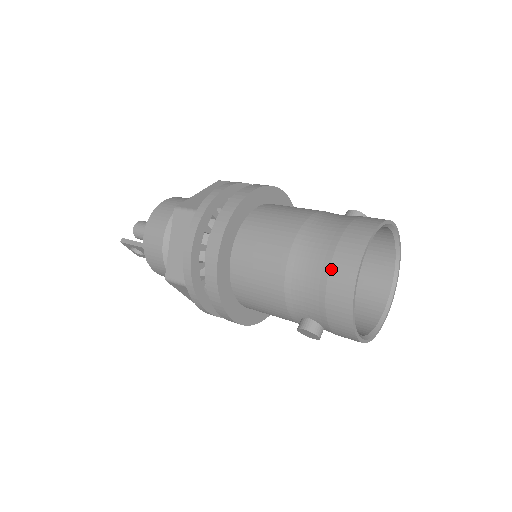
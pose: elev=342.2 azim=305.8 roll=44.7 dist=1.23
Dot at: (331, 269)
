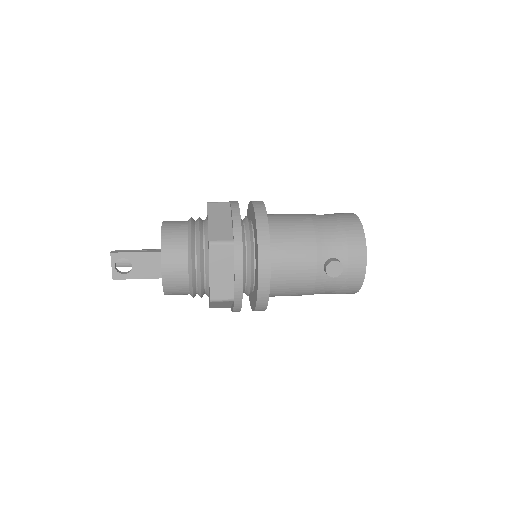
Dot at: (343, 220)
